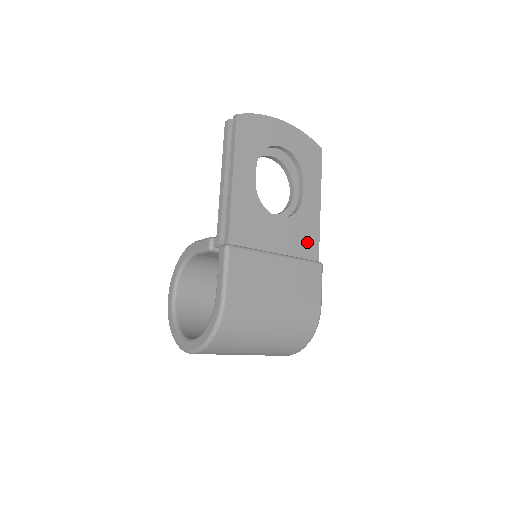
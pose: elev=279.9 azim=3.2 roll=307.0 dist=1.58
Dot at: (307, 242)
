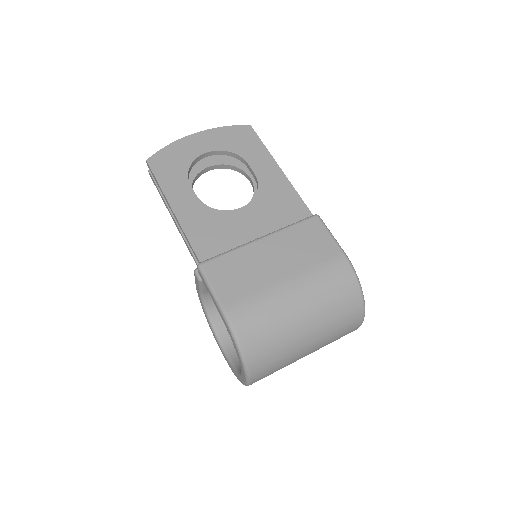
Dot at: (287, 208)
